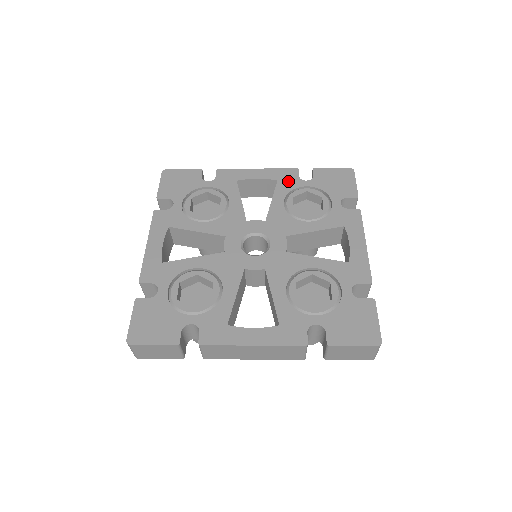
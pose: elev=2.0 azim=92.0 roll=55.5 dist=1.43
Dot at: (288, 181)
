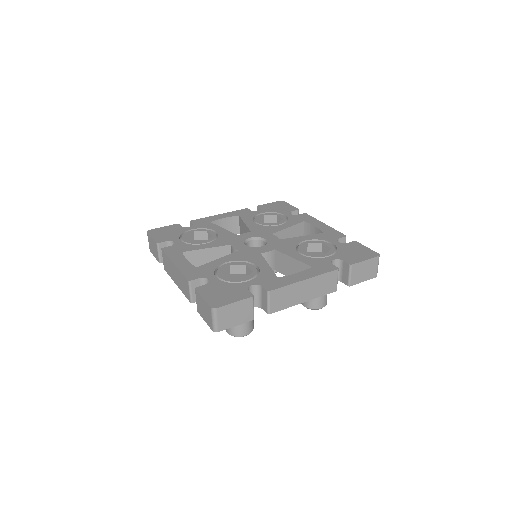
Dot at: (247, 214)
